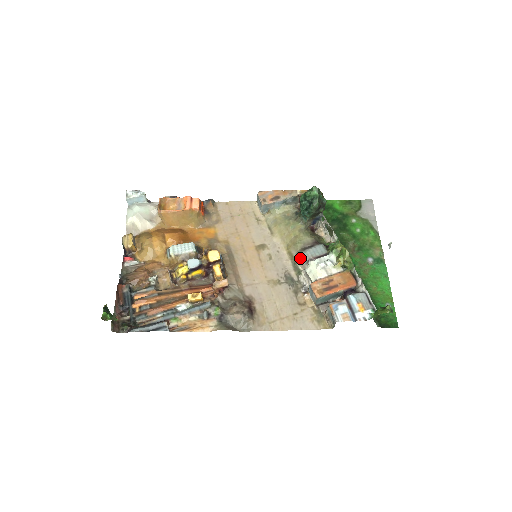
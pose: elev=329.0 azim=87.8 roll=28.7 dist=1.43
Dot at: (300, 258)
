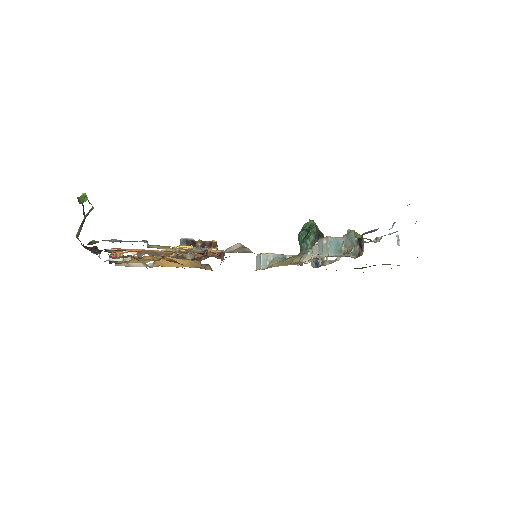
Dot at: (305, 254)
